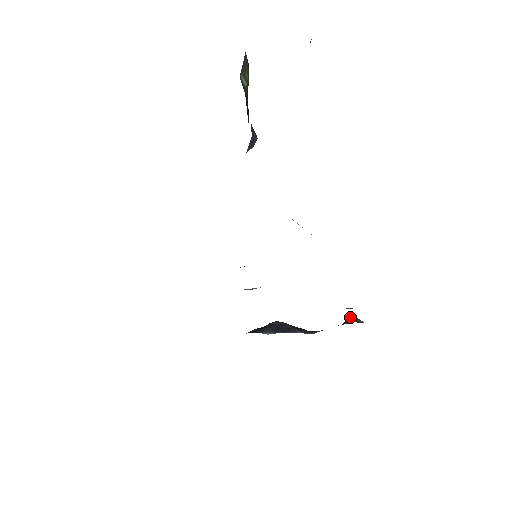
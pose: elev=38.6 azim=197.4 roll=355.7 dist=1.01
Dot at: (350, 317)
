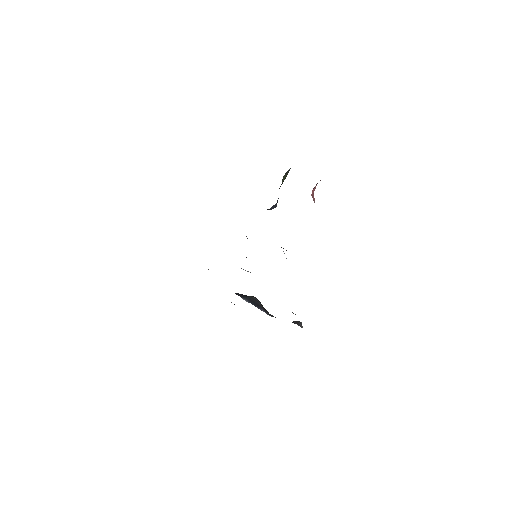
Dot at: (298, 321)
